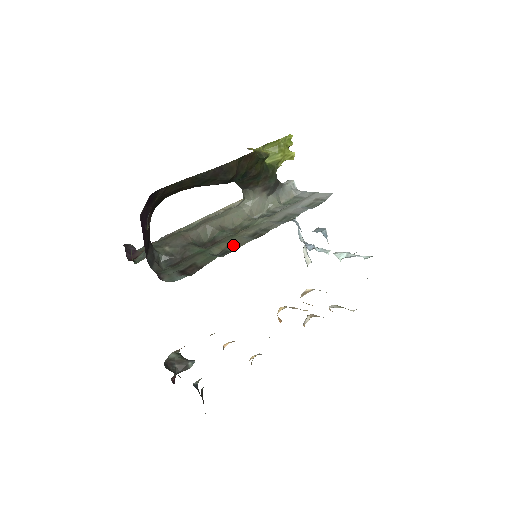
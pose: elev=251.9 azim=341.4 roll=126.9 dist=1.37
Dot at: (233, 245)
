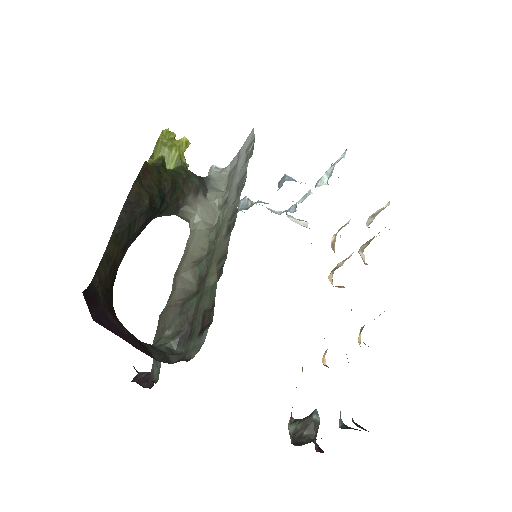
Dot at: (220, 257)
